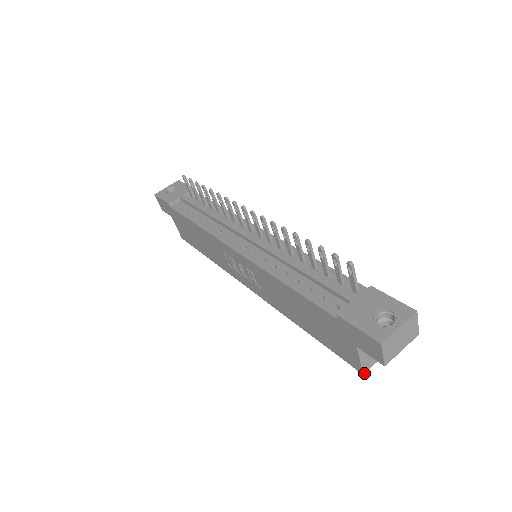
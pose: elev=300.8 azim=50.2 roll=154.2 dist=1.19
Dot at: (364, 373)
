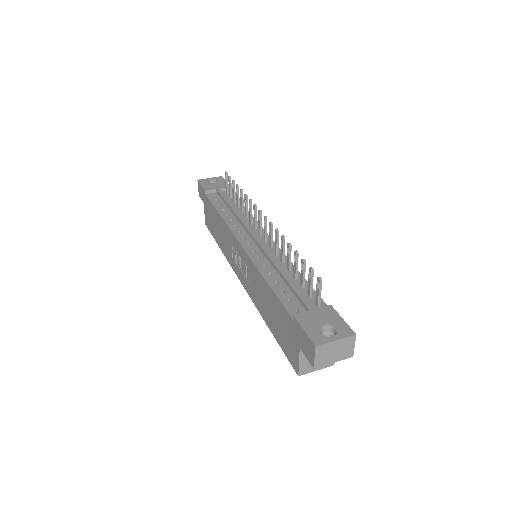
Dot at: (299, 375)
